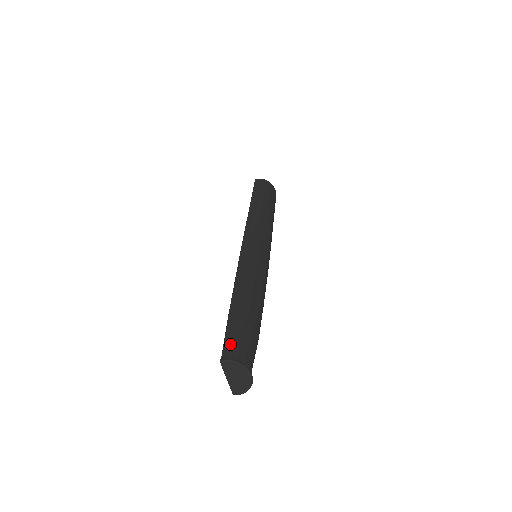
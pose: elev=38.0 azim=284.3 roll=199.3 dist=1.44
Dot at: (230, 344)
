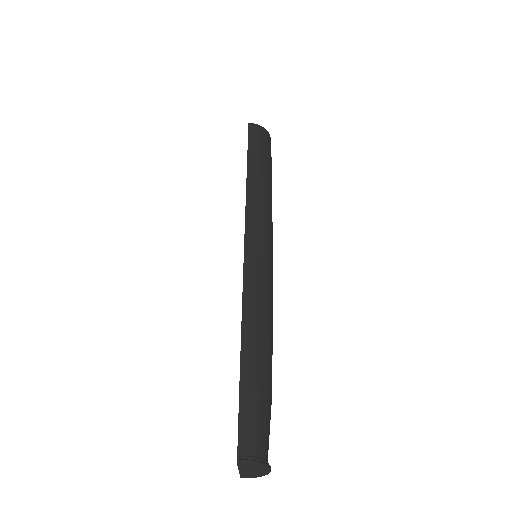
Dot at: (247, 431)
